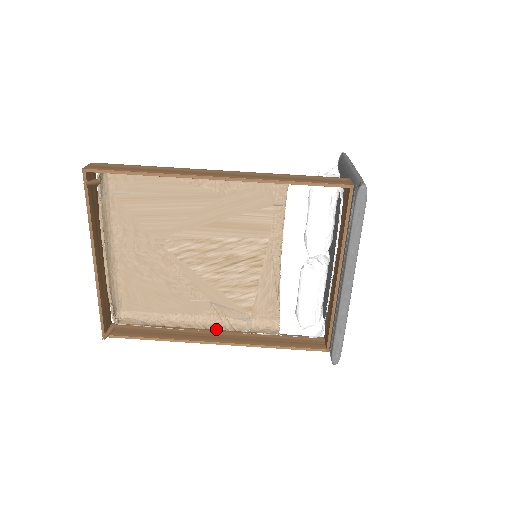
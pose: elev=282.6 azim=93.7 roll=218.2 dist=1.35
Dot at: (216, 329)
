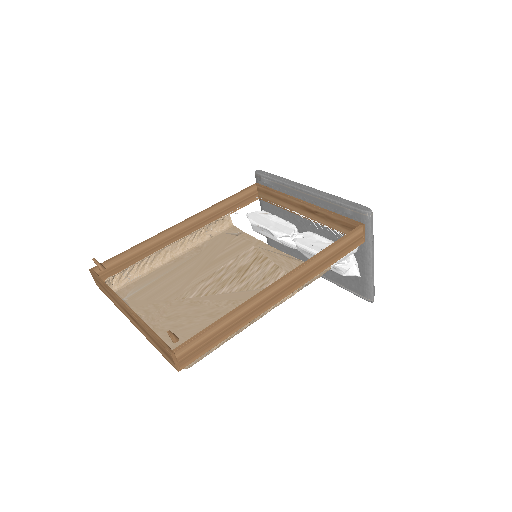
Dot at: (280, 300)
